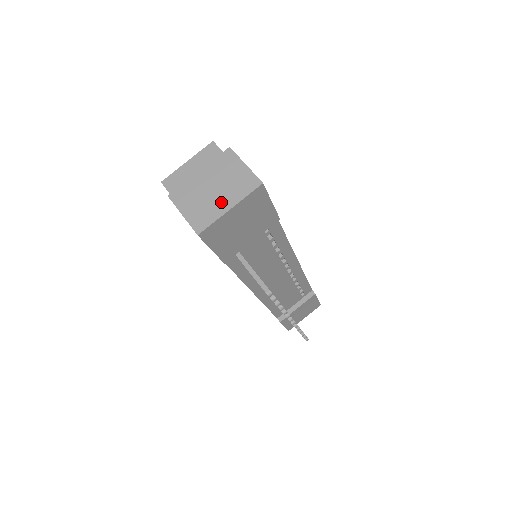
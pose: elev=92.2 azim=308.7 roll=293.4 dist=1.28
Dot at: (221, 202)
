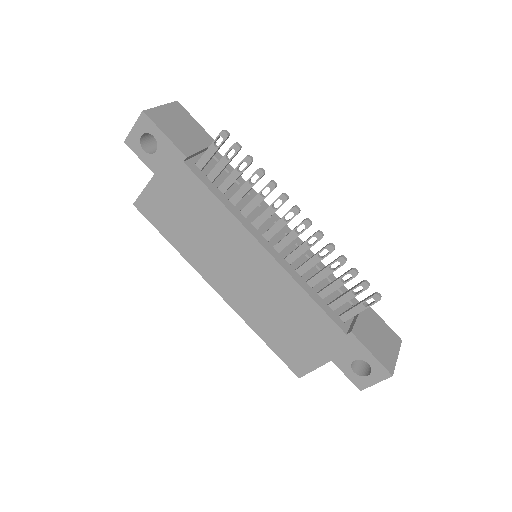
Dot at: occluded
